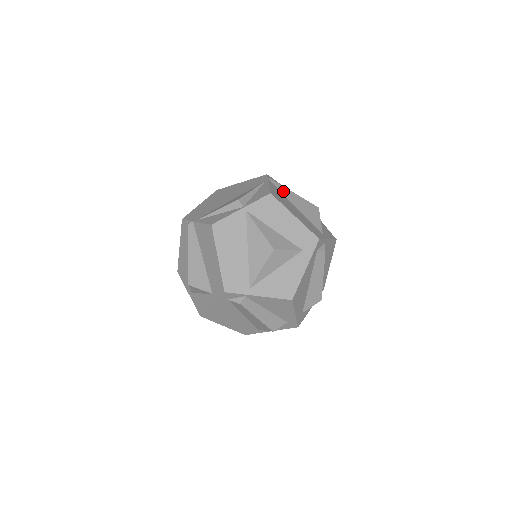
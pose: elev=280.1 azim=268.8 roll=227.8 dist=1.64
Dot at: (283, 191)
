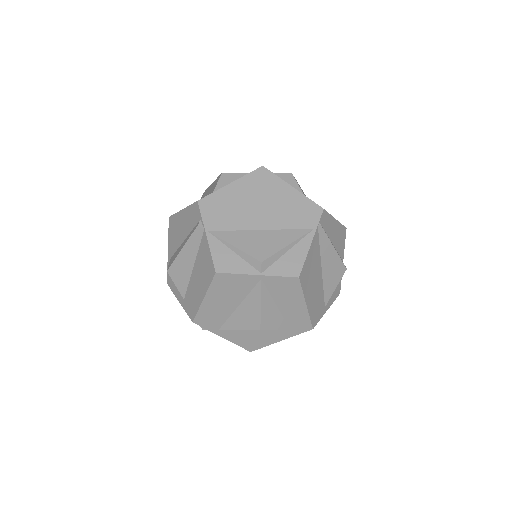
Dot at: (323, 246)
